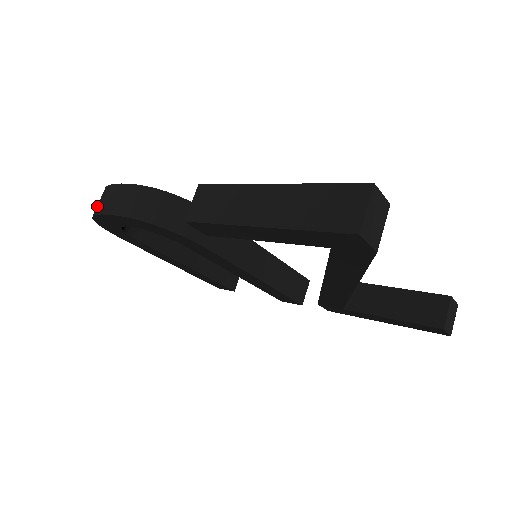
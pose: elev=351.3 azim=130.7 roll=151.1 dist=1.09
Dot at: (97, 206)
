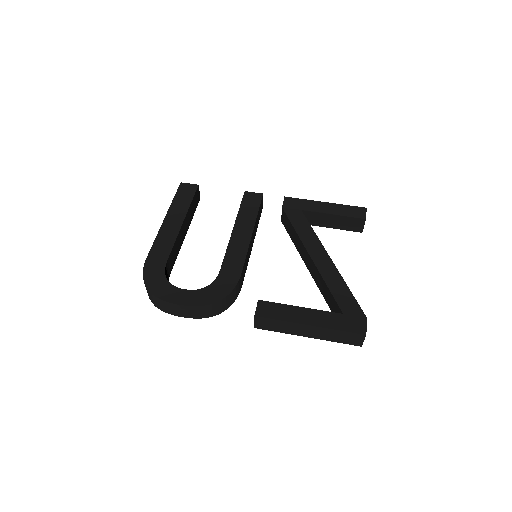
Dot at: (159, 306)
